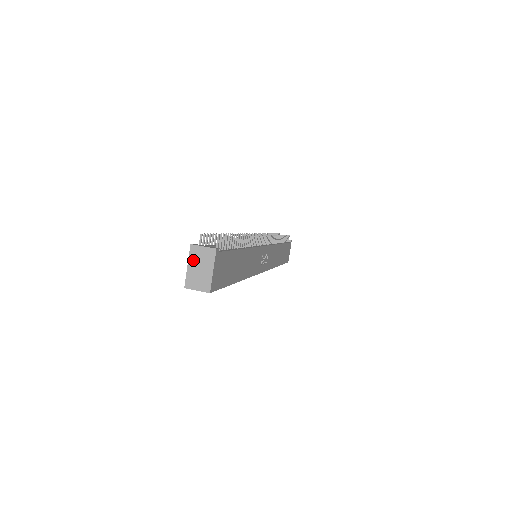
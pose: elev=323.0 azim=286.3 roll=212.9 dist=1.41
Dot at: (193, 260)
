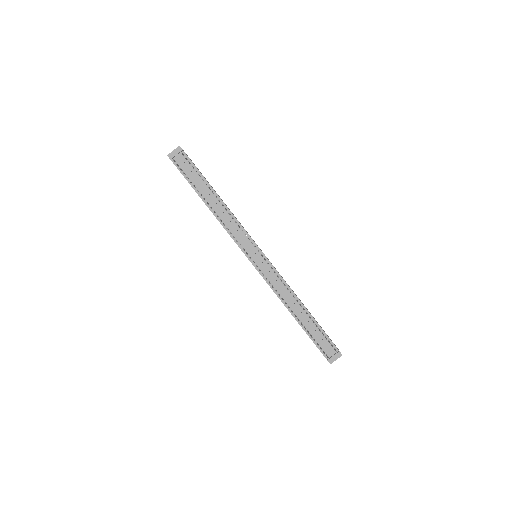
Dot at: occluded
